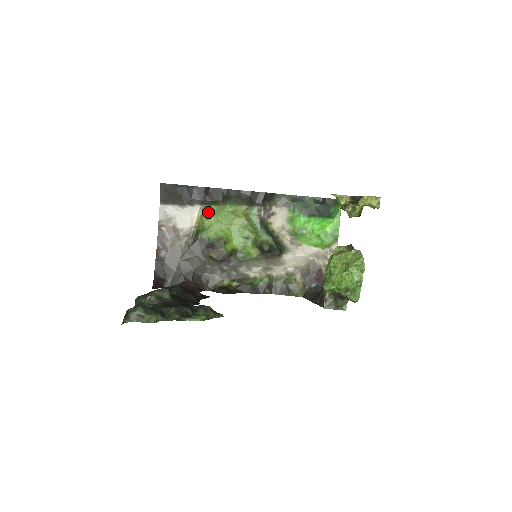
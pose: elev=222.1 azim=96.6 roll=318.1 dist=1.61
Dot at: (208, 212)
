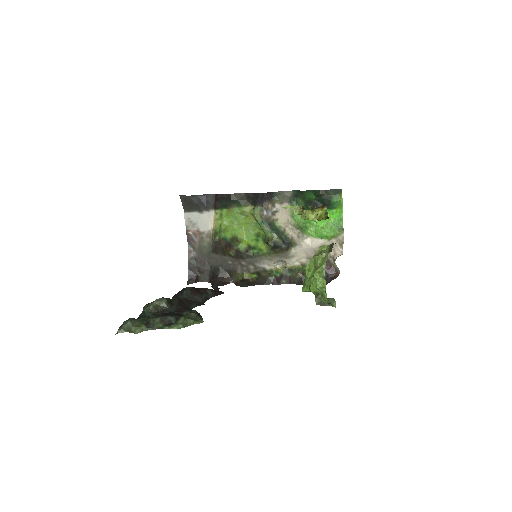
Dot at: (221, 215)
